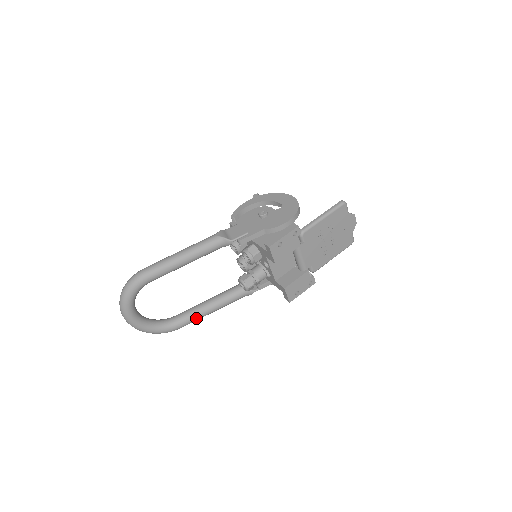
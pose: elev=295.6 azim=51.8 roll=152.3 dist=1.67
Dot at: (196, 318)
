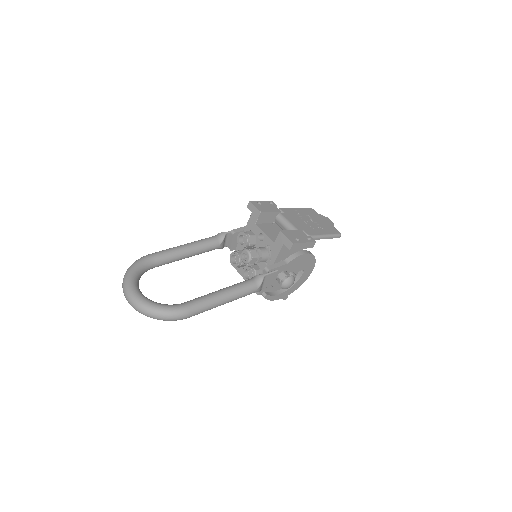
Dot at: (206, 298)
